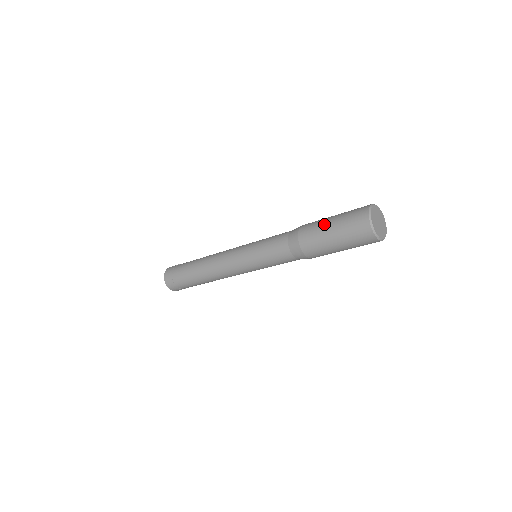
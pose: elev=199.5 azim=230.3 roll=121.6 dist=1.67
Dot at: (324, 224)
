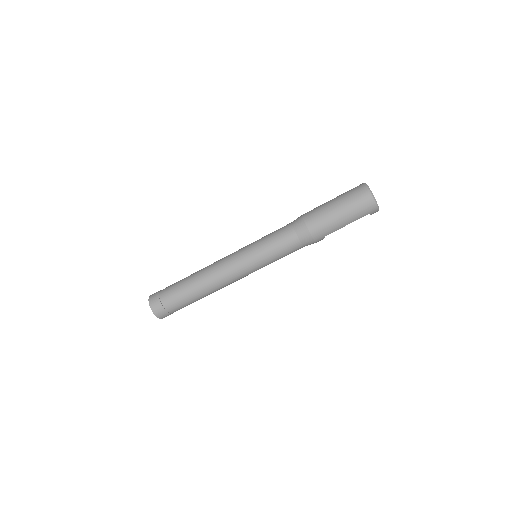
Dot at: (326, 203)
